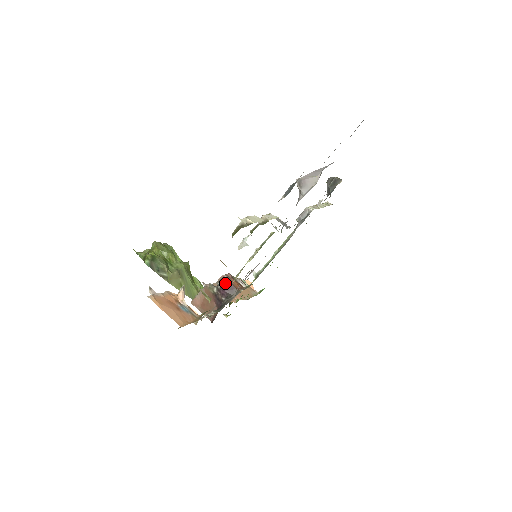
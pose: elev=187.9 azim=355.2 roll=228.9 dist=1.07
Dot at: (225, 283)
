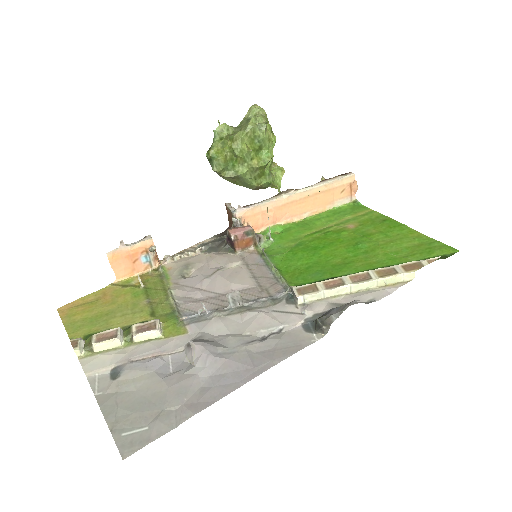
Dot at: (230, 238)
